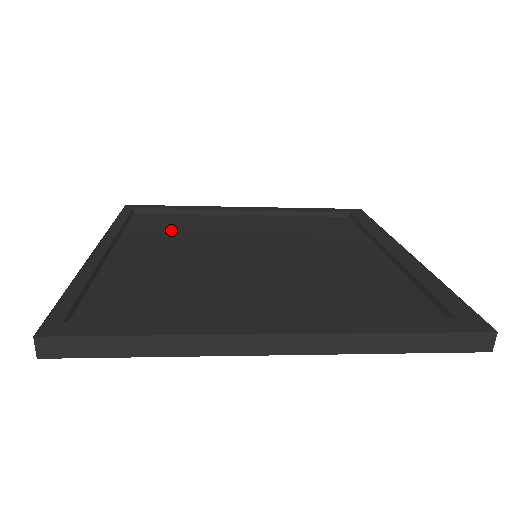
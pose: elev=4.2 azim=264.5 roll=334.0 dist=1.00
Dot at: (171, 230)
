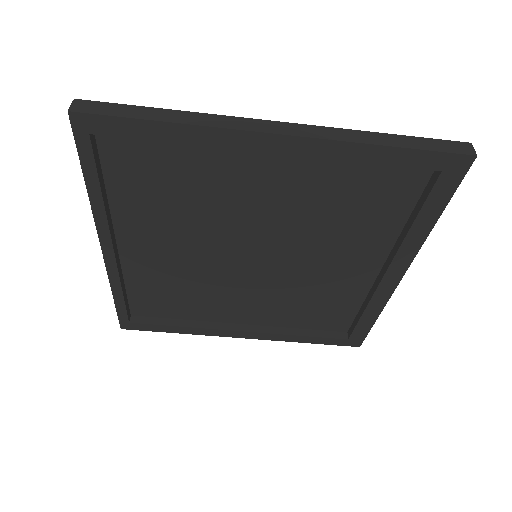
Dot at: (171, 289)
